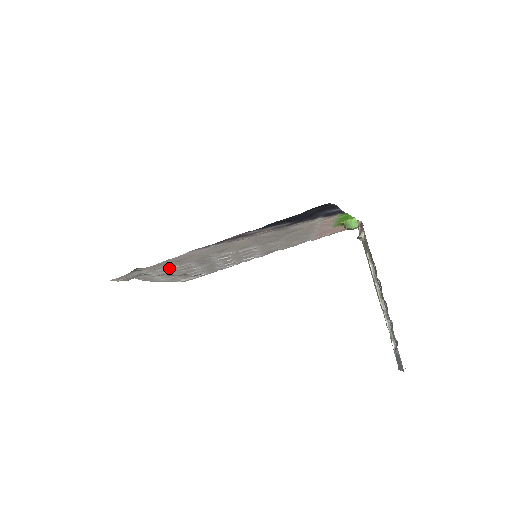
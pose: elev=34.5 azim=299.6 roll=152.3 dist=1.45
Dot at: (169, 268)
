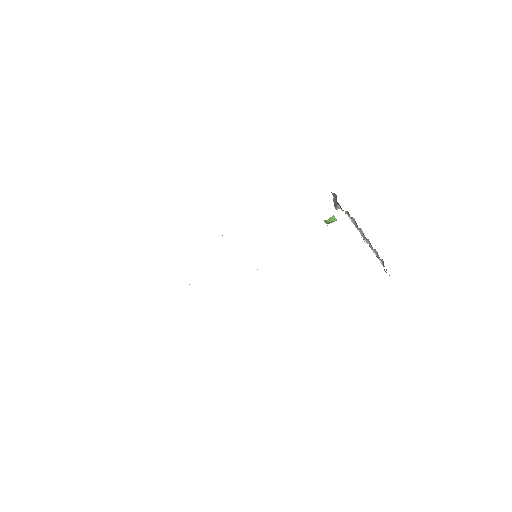
Dot at: occluded
